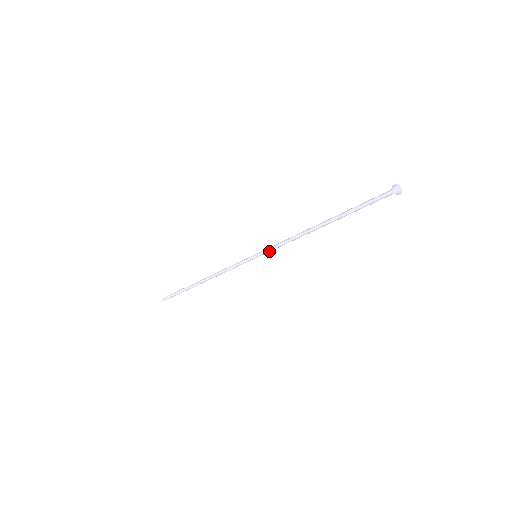
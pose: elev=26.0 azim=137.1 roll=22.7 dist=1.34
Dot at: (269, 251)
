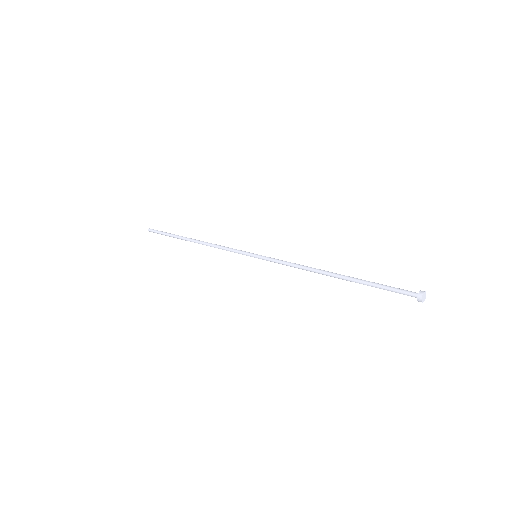
Dot at: (272, 261)
